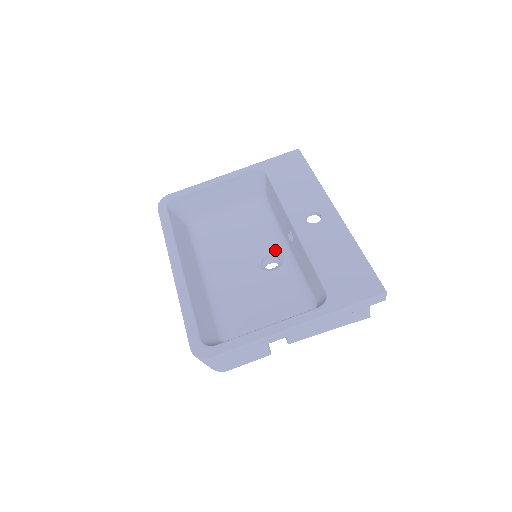
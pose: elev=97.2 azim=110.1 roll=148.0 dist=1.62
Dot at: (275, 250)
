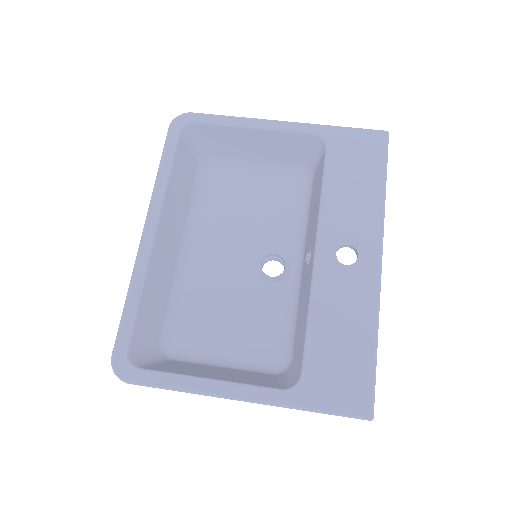
Dot at: (286, 254)
